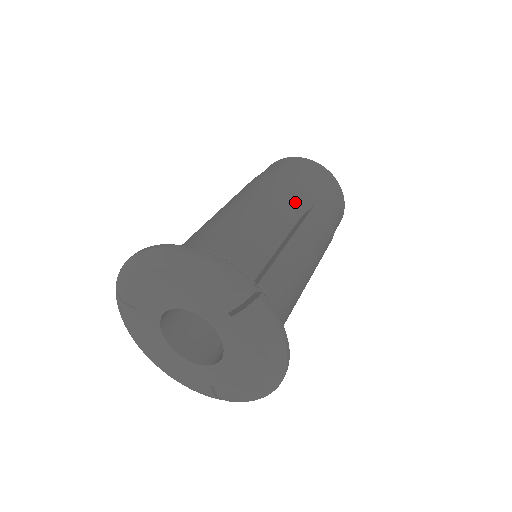
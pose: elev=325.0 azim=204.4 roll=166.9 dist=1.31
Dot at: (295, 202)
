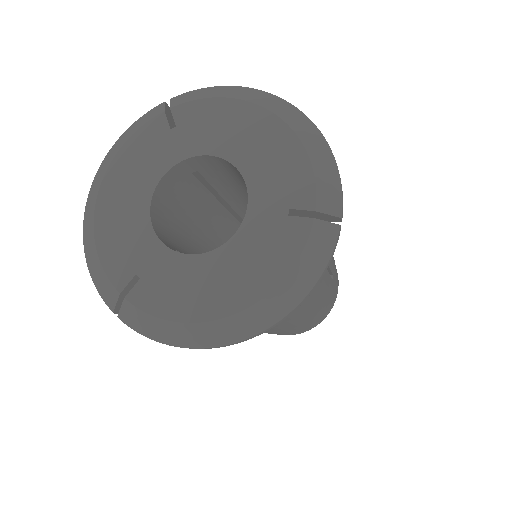
Dot at: occluded
